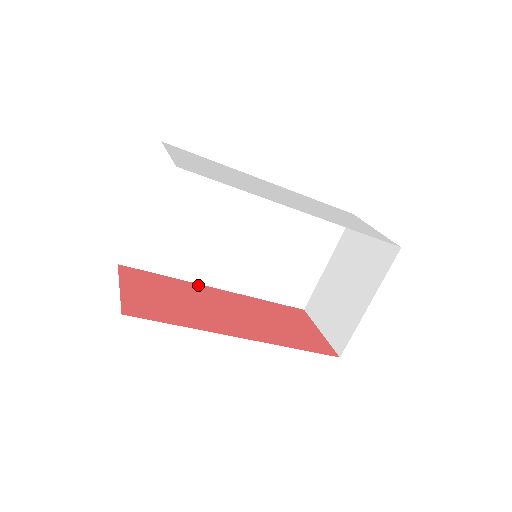
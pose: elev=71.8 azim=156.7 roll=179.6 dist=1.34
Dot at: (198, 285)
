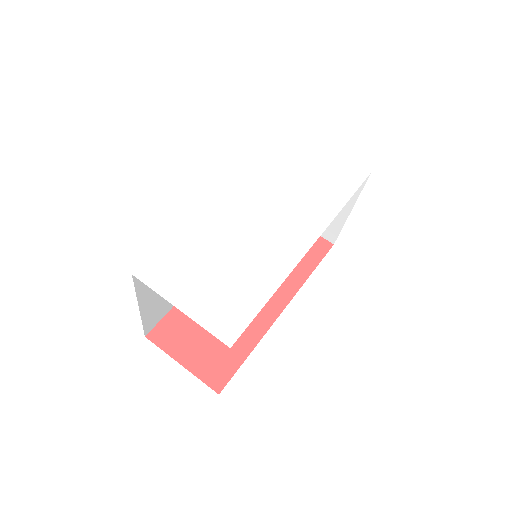
Dot at: occluded
